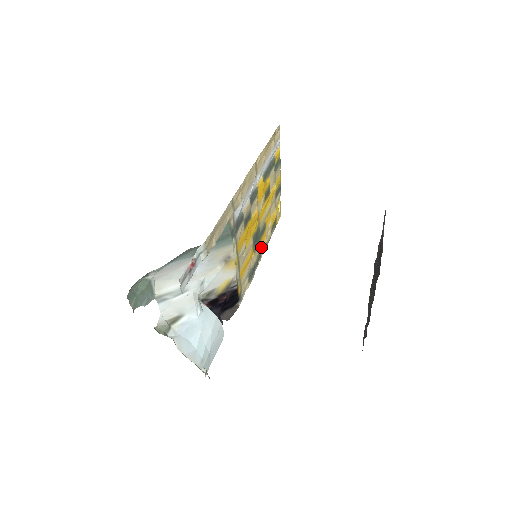
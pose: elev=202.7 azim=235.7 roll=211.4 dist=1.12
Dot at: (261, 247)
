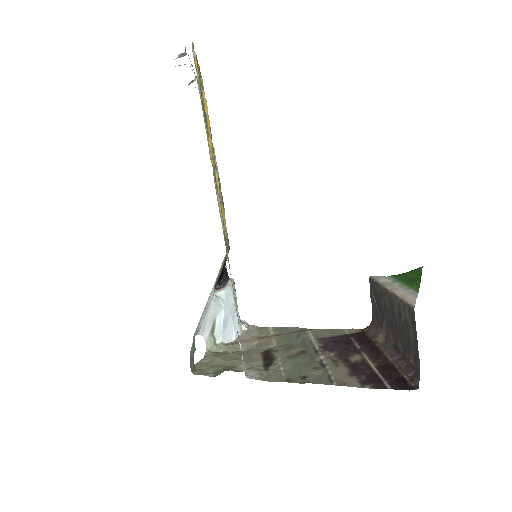
Dot at: occluded
